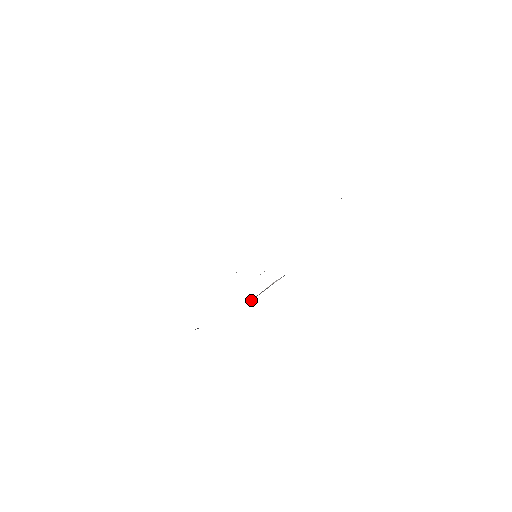
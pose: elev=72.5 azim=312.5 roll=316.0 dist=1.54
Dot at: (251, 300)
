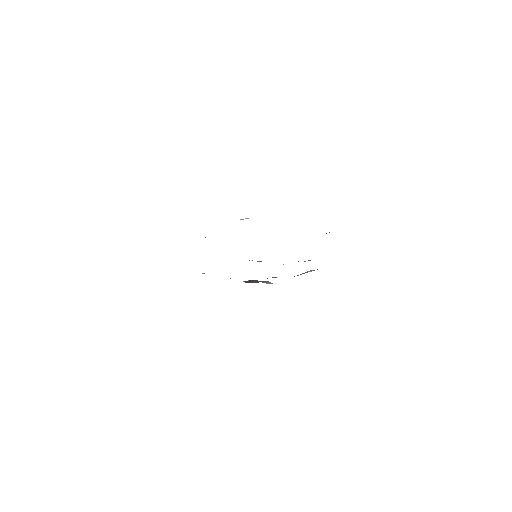
Dot at: occluded
